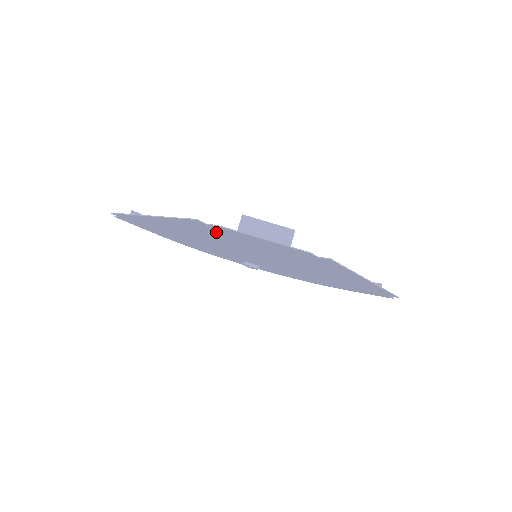
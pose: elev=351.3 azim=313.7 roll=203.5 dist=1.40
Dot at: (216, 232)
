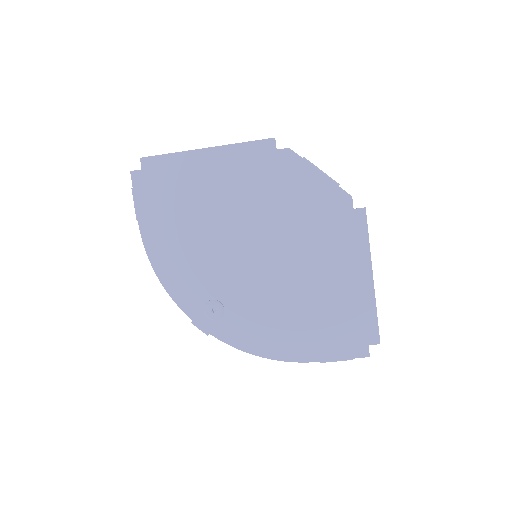
Dot at: (269, 172)
